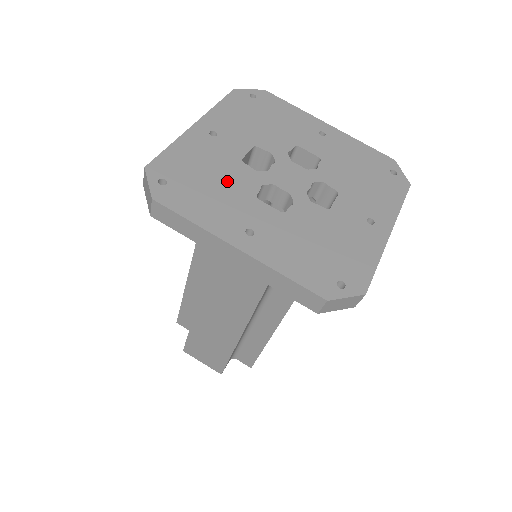
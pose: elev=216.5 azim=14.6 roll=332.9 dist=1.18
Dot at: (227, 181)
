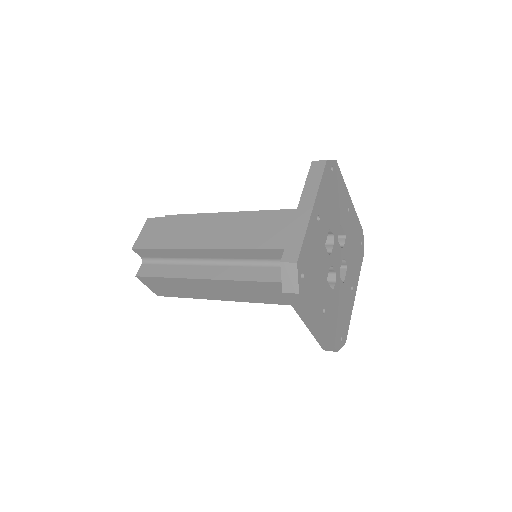
Dot at: (320, 268)
